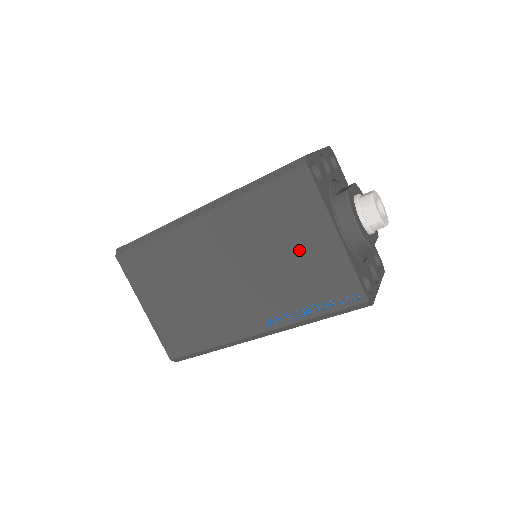
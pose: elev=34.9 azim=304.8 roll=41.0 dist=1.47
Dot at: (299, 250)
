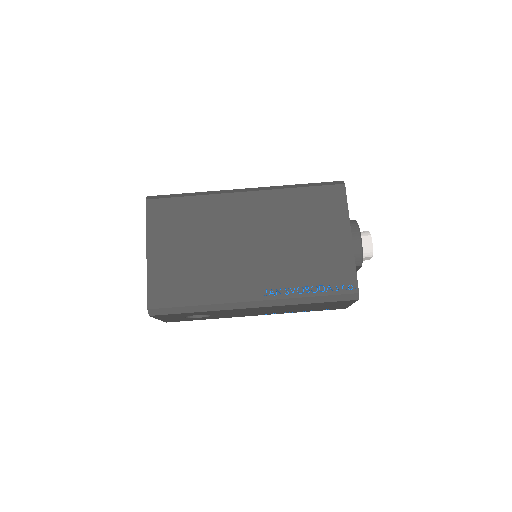
Dot at: (318, 240)
